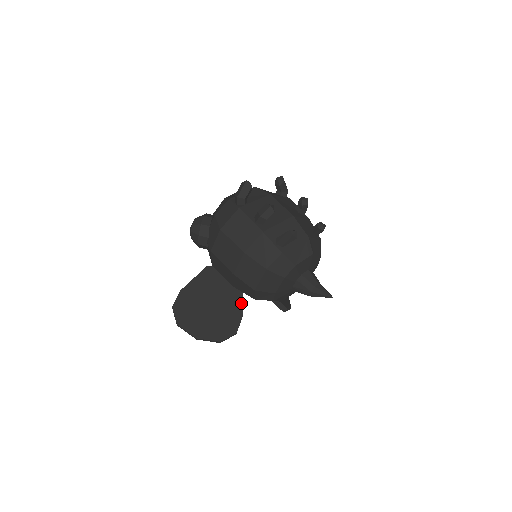
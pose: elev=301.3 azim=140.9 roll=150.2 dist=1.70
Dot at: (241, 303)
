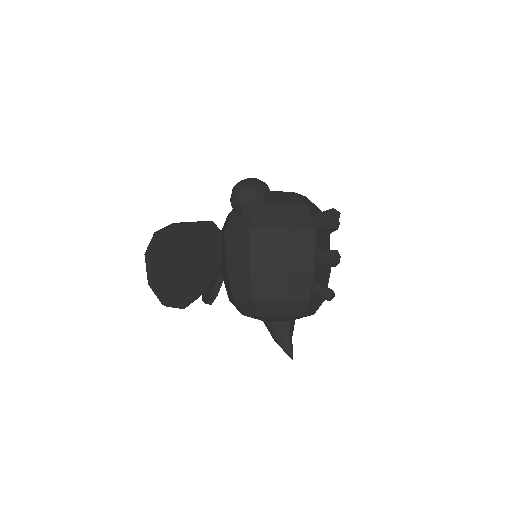
Dot at: (208, 283)
